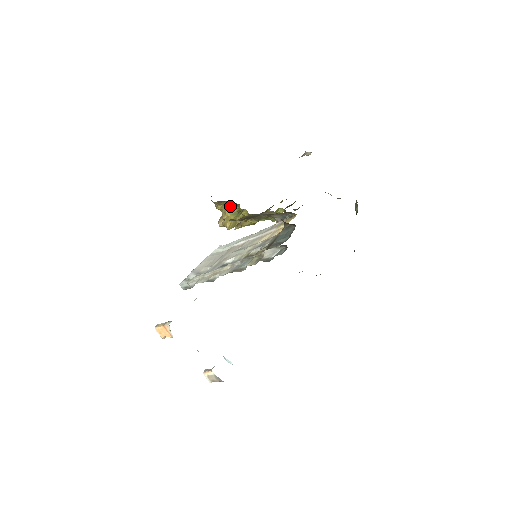
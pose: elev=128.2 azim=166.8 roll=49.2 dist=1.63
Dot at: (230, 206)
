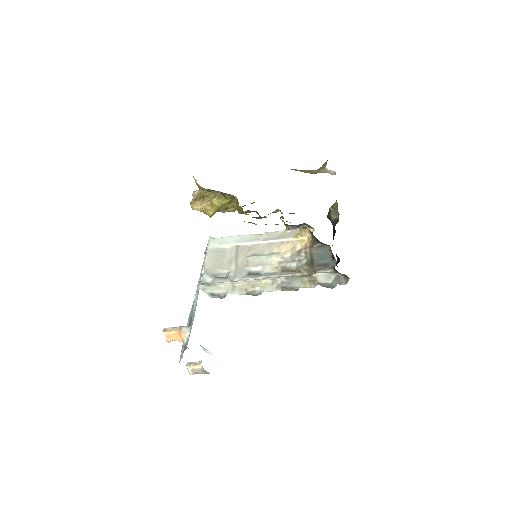
Dot at: (224, 197)
